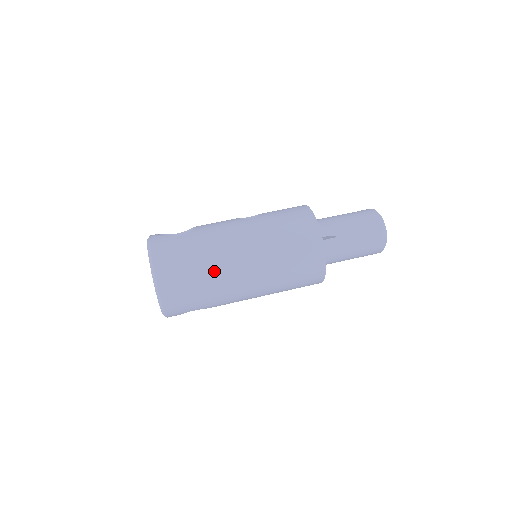
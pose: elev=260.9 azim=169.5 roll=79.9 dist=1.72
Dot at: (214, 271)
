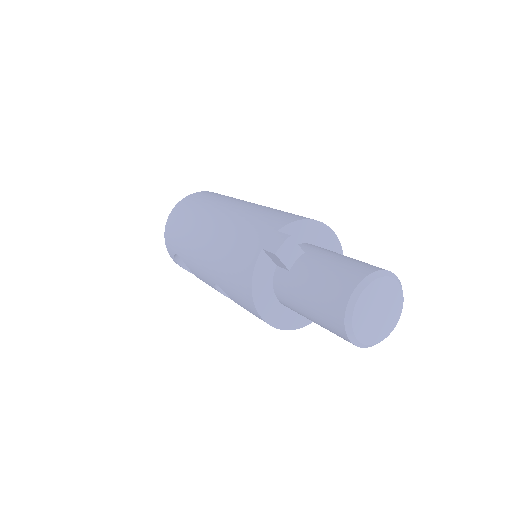
Dot at: (201, 212)
